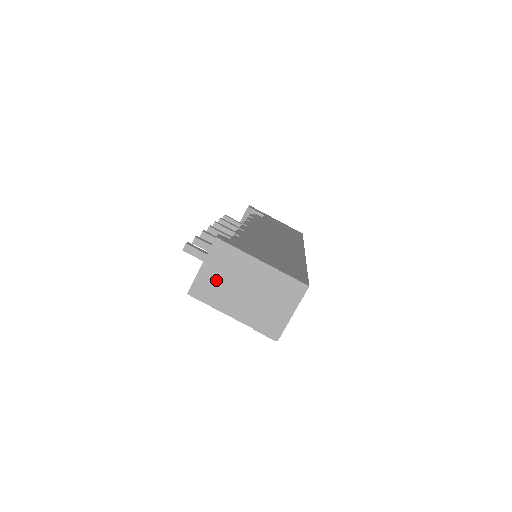
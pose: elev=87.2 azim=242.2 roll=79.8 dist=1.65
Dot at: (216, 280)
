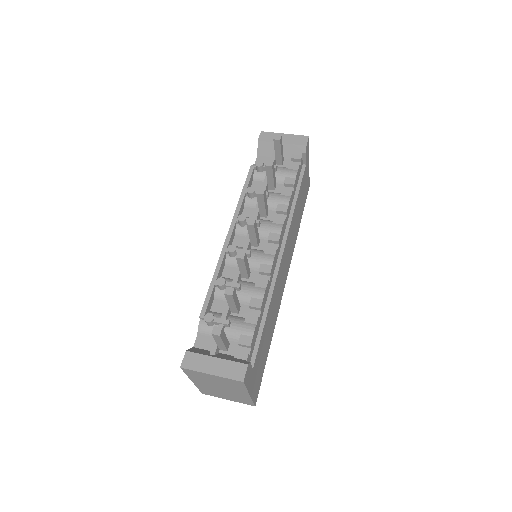
Dot at: (210, 379)
